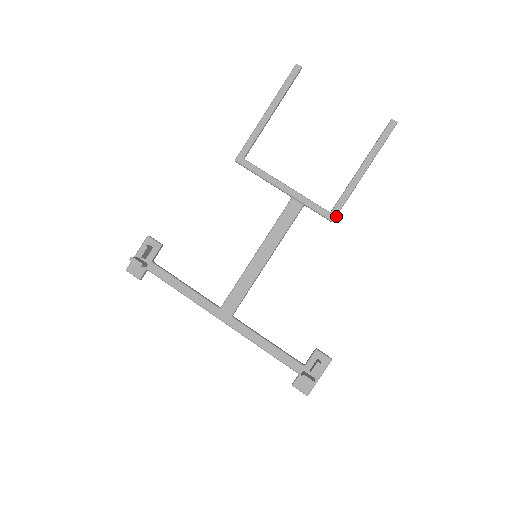
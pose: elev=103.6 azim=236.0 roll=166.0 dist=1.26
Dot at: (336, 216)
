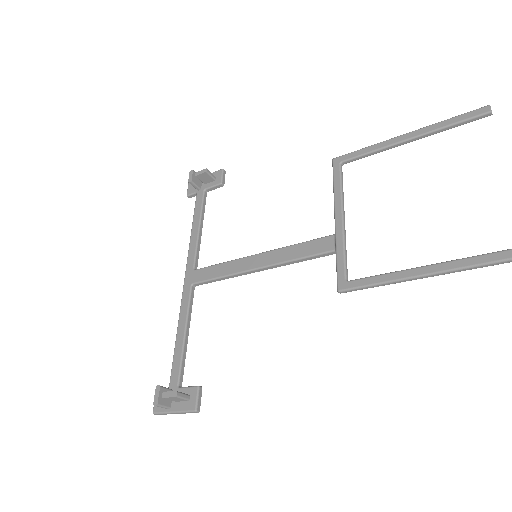
Dot at: (348, 290)
